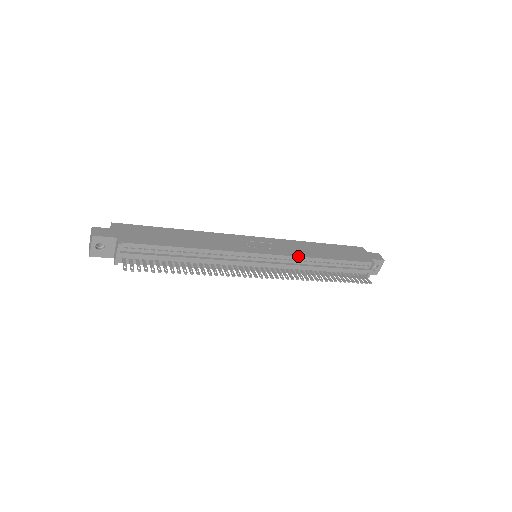
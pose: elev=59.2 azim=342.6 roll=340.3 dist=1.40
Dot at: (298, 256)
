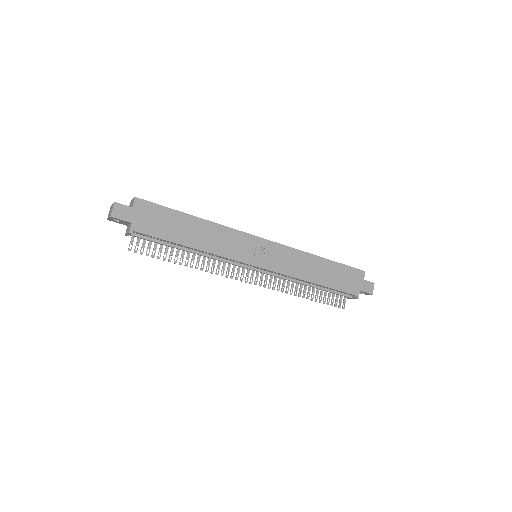
Dot at: (289, 276)
